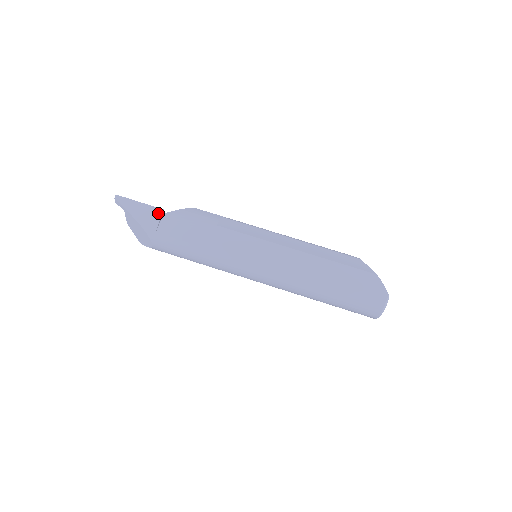
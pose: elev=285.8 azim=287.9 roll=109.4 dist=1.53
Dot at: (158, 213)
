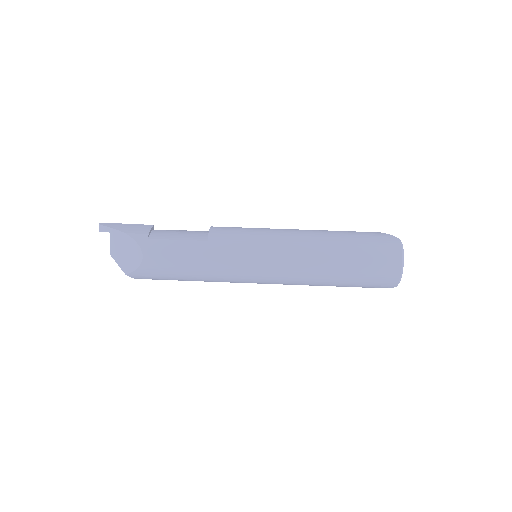
Dot at: (148, 227)
